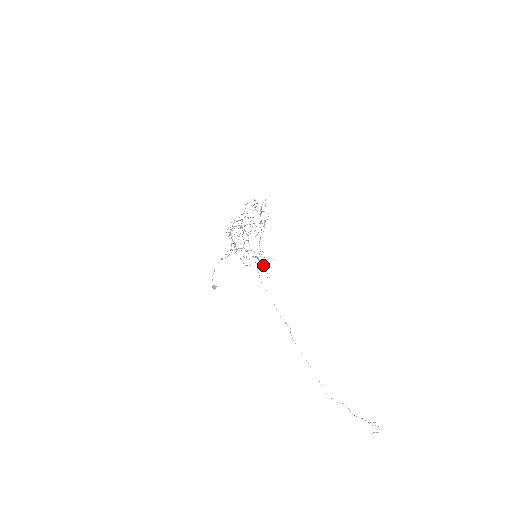
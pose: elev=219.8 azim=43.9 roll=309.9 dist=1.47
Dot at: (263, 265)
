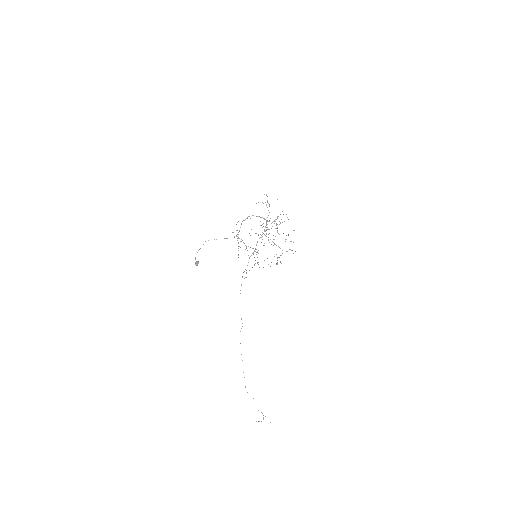
Dot at: (254, 265)
